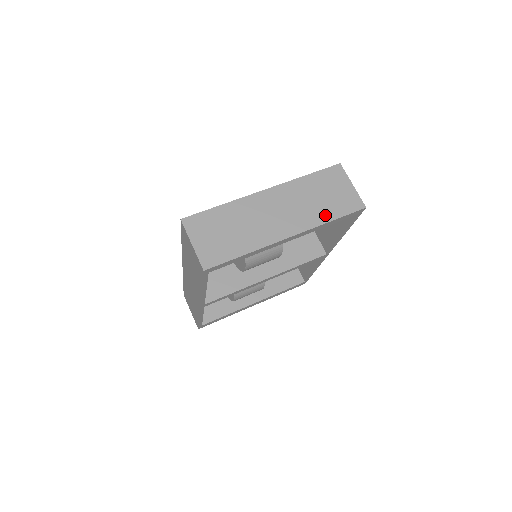
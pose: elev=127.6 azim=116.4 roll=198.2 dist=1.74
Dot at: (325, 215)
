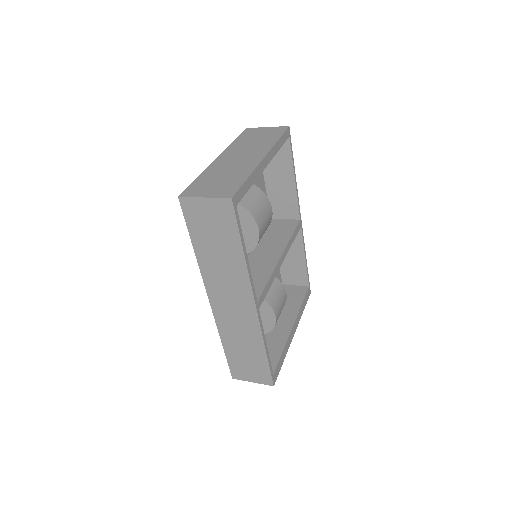
Dot at: (271, 141)
